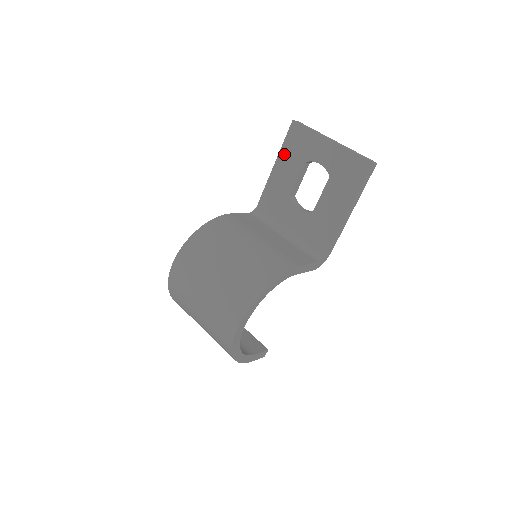
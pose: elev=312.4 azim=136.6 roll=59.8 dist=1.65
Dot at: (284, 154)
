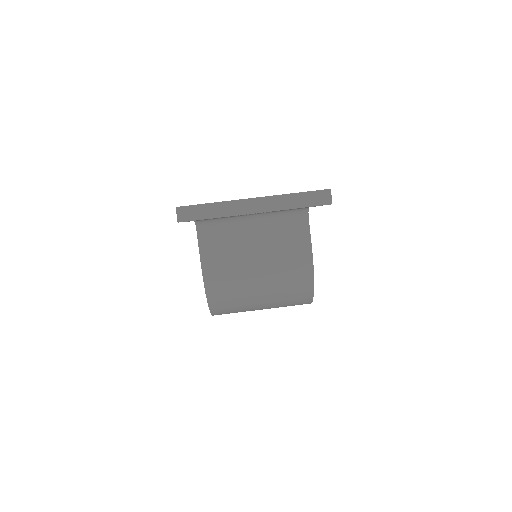
Dot at: occluded
